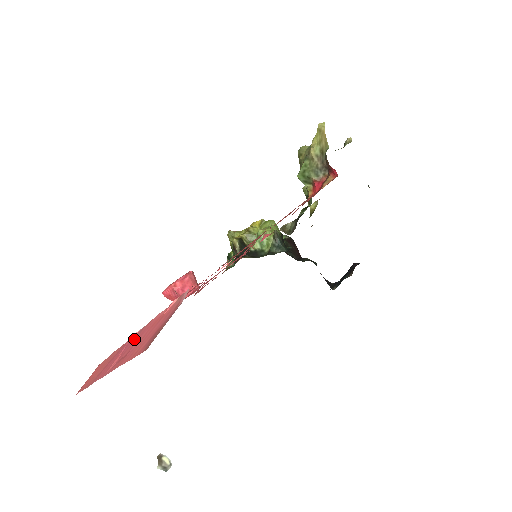
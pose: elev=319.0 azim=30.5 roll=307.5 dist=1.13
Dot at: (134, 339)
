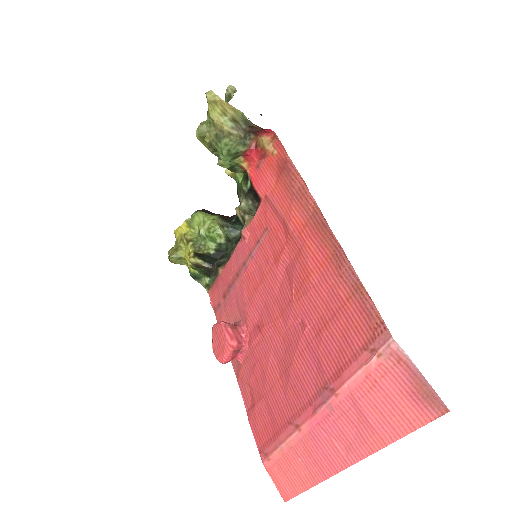
Dot at: (332, 417)
